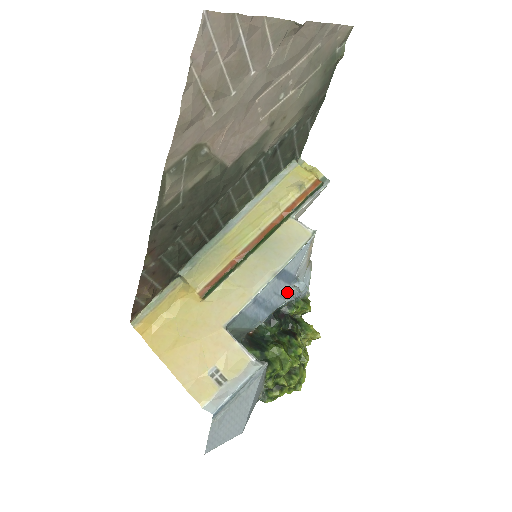
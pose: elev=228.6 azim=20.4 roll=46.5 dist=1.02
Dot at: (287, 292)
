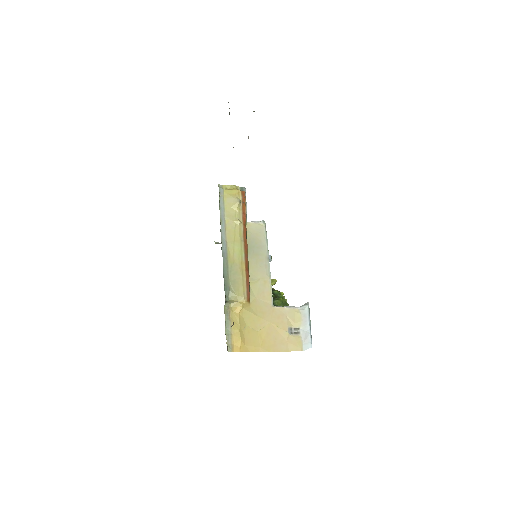
Dot at: occluded
